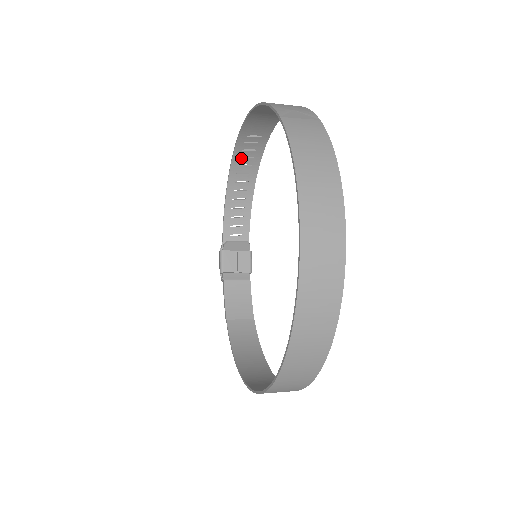
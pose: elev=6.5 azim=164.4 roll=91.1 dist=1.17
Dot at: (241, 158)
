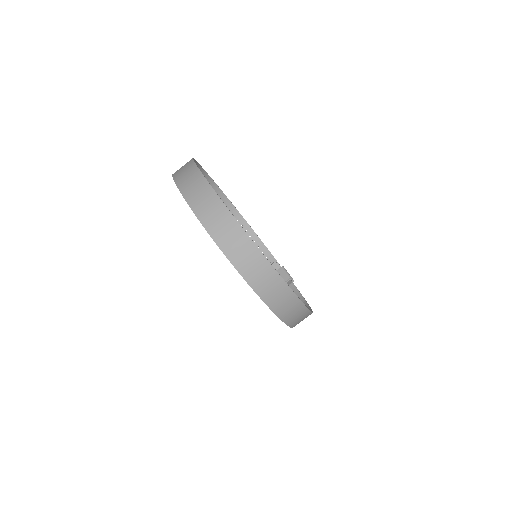
Dot at: occluded
